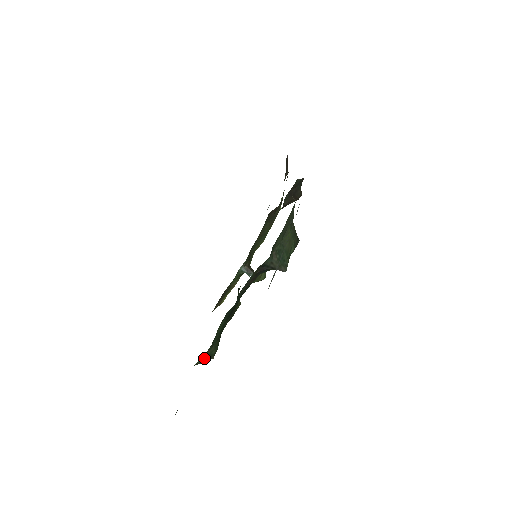
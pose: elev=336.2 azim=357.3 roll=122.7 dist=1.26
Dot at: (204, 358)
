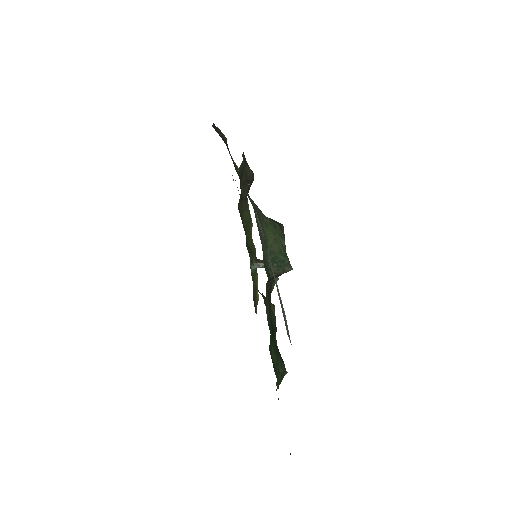
Dot at: (279, 380)
